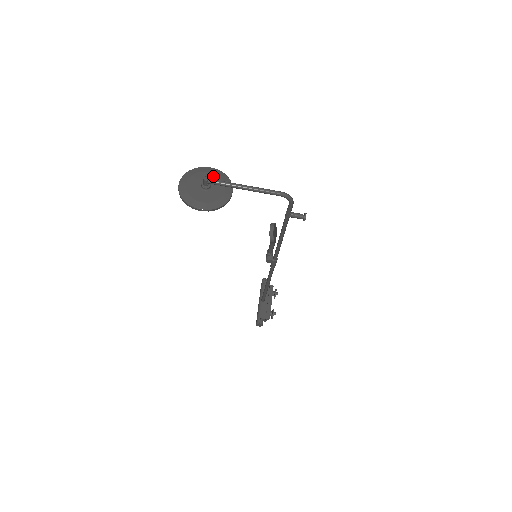
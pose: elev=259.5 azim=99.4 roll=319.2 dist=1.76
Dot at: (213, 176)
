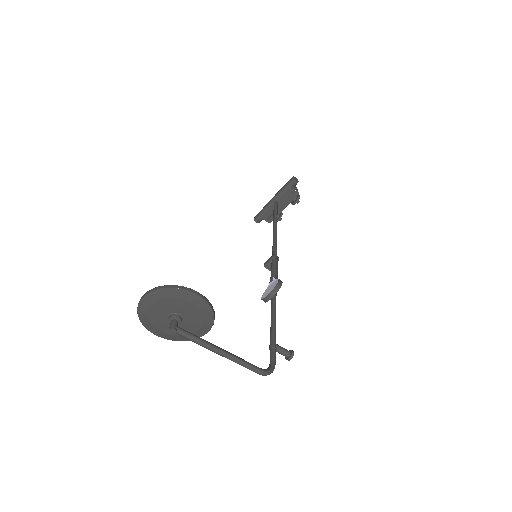
Dot at: (193, 309)
